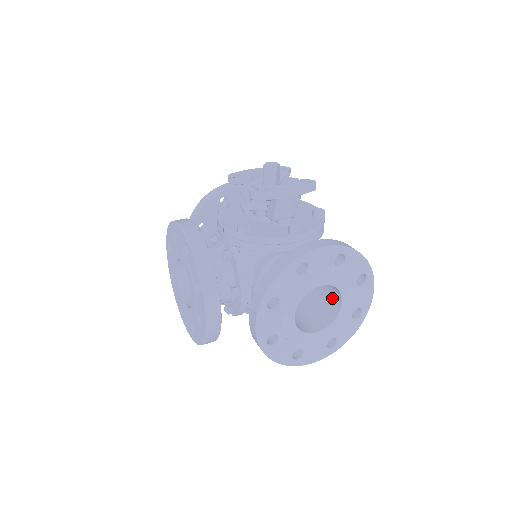
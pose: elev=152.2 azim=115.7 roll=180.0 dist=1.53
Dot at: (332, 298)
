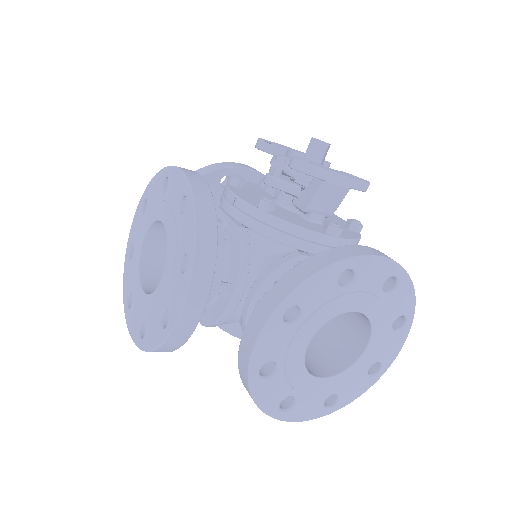
Dot at: (350, 337)
